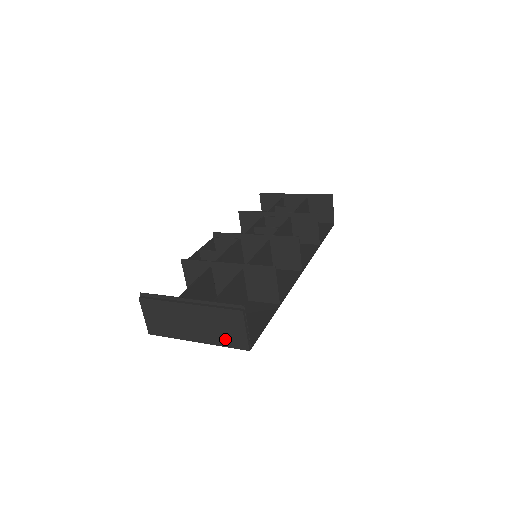
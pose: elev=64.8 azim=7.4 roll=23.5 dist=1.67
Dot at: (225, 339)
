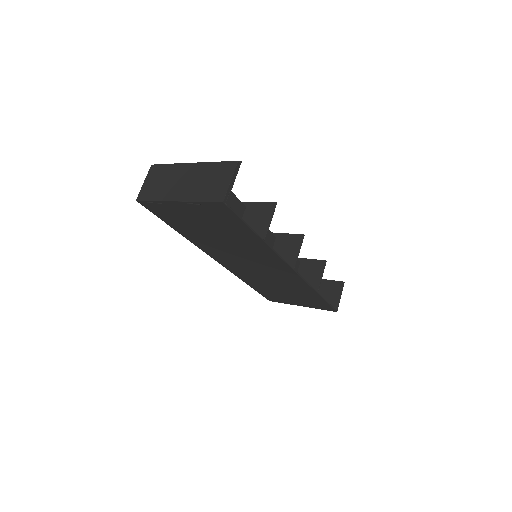
Dot at: (206, 193)
